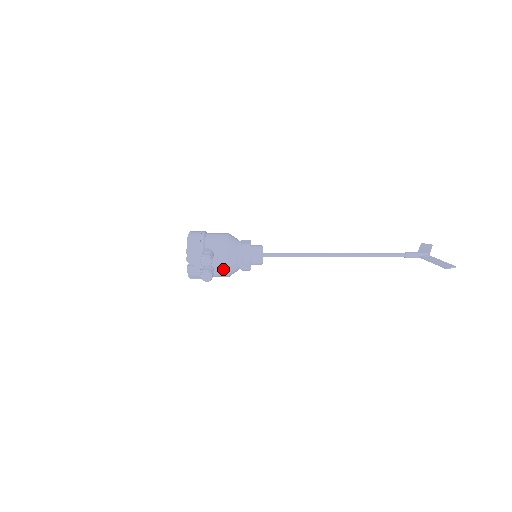
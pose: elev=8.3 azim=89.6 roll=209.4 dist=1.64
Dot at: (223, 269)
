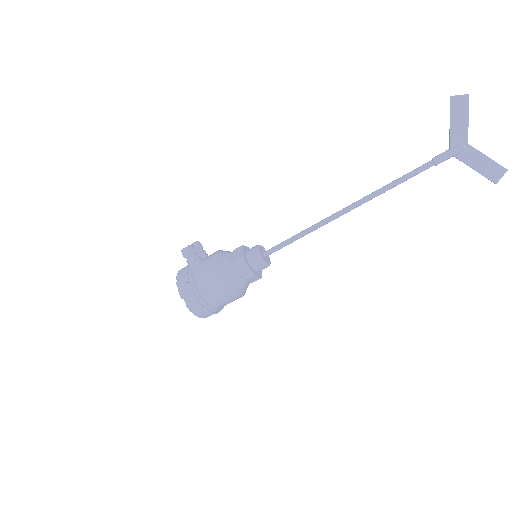
Dot at: (211, 257)
